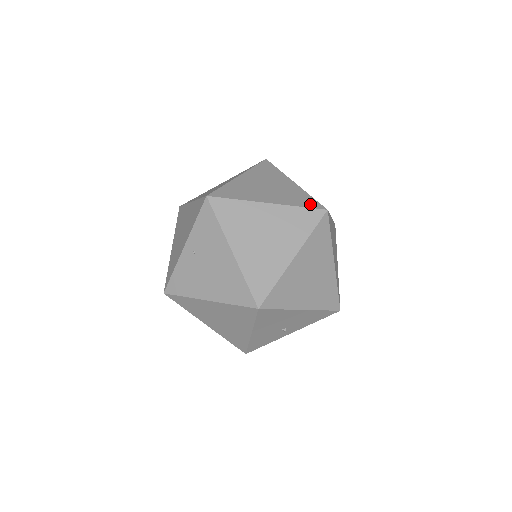
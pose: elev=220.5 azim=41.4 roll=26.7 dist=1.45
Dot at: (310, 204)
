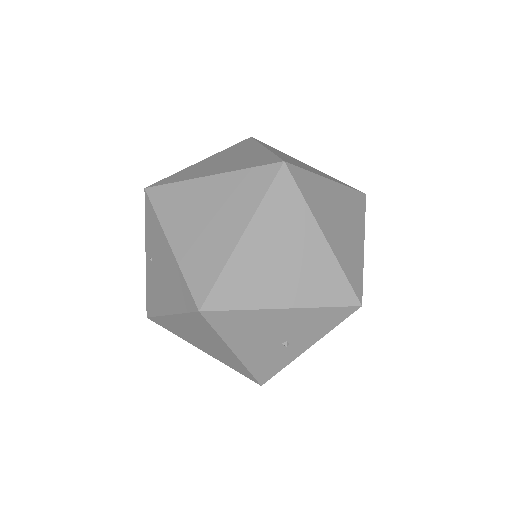
Dot at: (264, 162)
